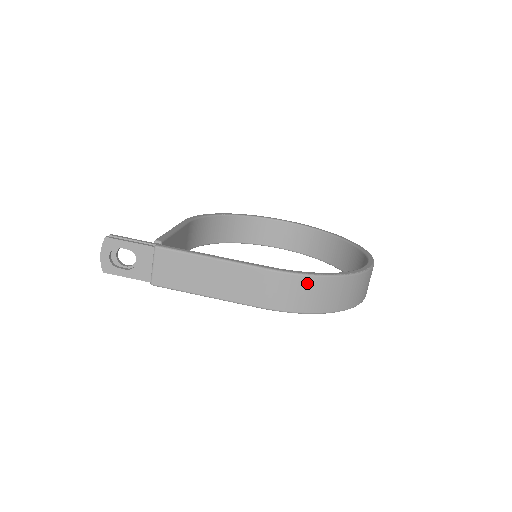
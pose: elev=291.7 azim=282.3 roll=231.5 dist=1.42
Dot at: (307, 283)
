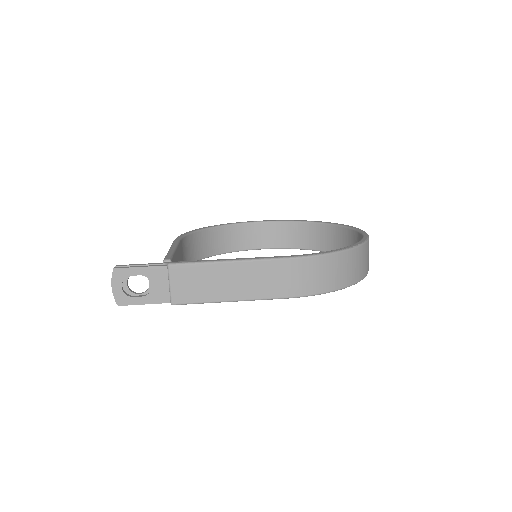
Dot at: (324, 262)
